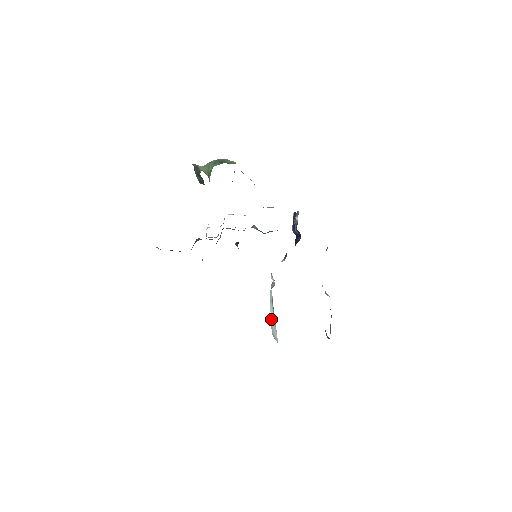
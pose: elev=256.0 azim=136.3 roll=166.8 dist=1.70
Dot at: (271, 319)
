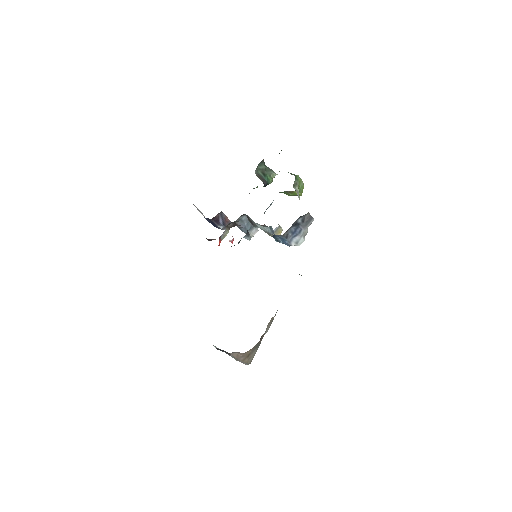
Dot at: occluded
